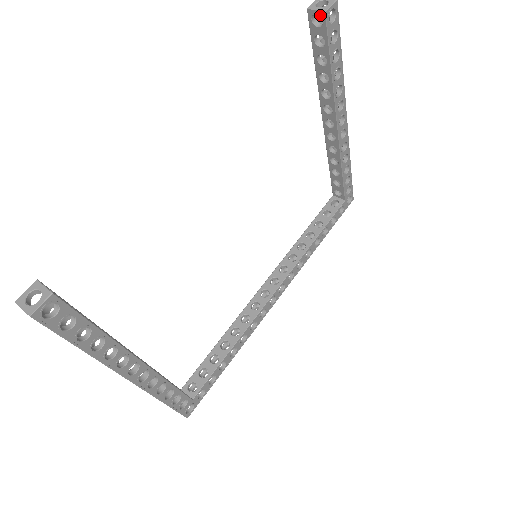
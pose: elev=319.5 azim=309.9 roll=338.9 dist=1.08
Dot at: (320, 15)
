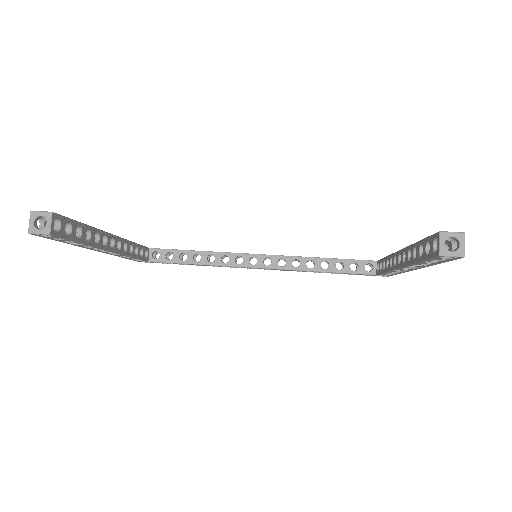
Dot at: (437, 249)
